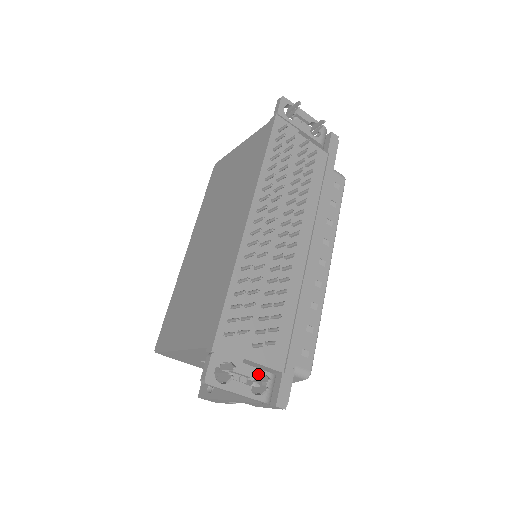
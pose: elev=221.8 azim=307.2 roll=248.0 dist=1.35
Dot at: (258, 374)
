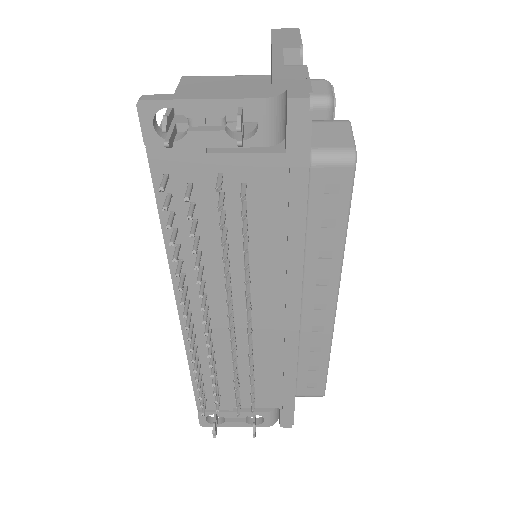
Dot at: (255, 410)
